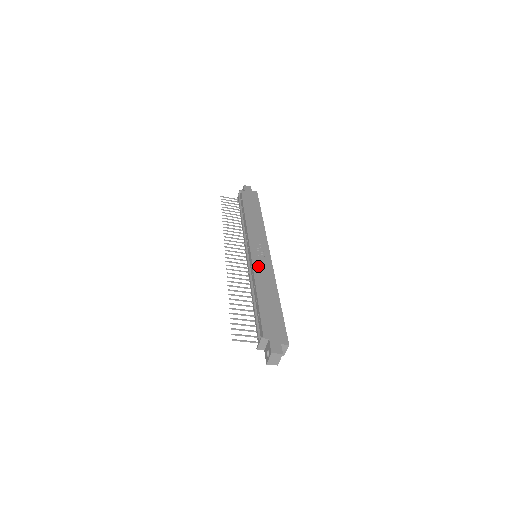
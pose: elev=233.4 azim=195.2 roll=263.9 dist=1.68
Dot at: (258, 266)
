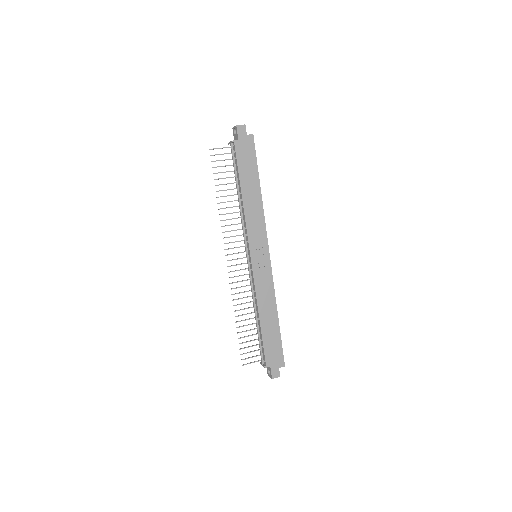
Dot at: (259, 282)
